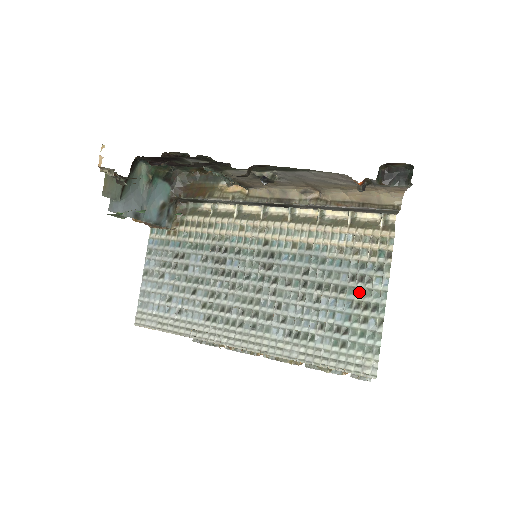
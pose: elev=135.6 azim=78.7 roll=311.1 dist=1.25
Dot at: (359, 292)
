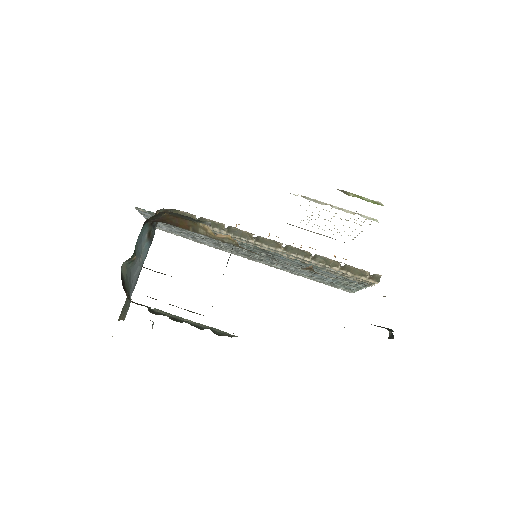
Dot at: (344, 281)
